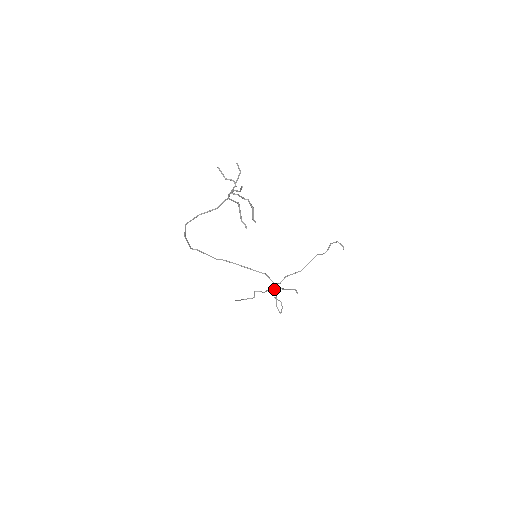
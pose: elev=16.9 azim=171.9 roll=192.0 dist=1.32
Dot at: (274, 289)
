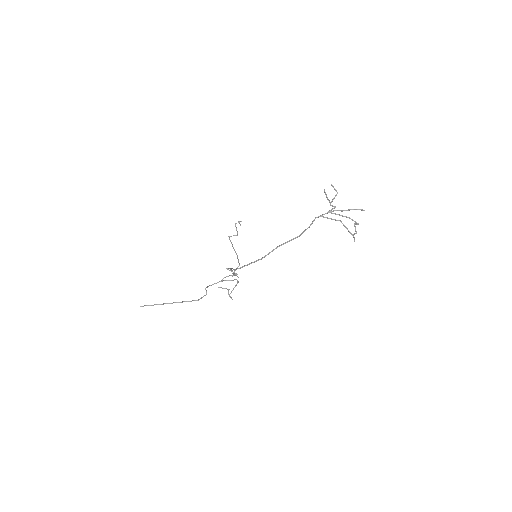
Dot at: (237, 280)
